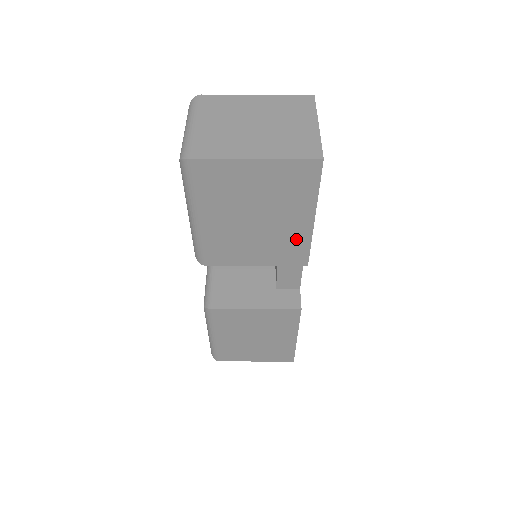
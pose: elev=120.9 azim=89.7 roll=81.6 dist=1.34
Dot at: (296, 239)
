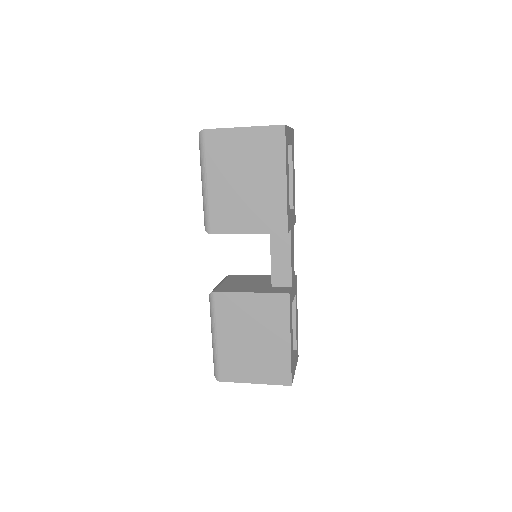
Dot at: (276, 202)
